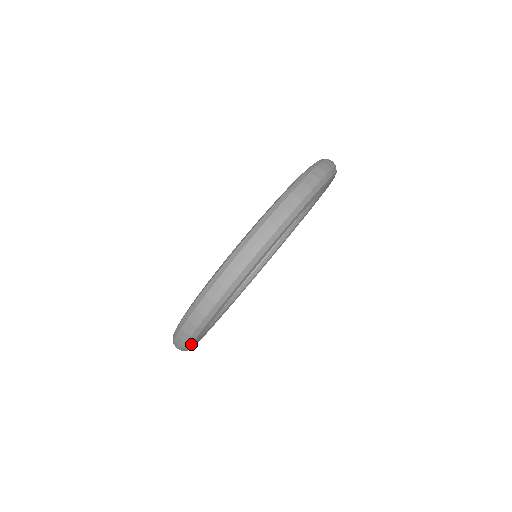
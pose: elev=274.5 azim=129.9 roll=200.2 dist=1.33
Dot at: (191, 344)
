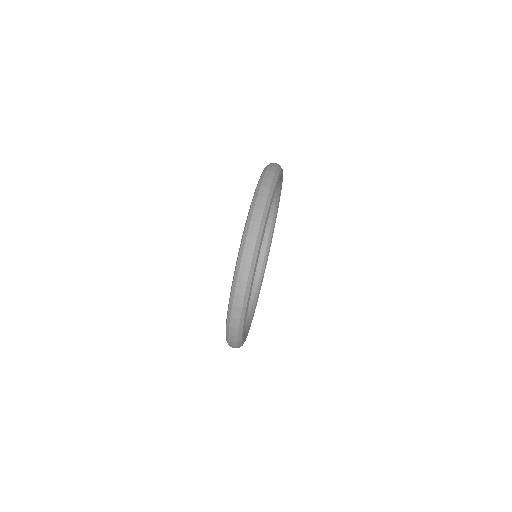
Dot at: (242, 329)
